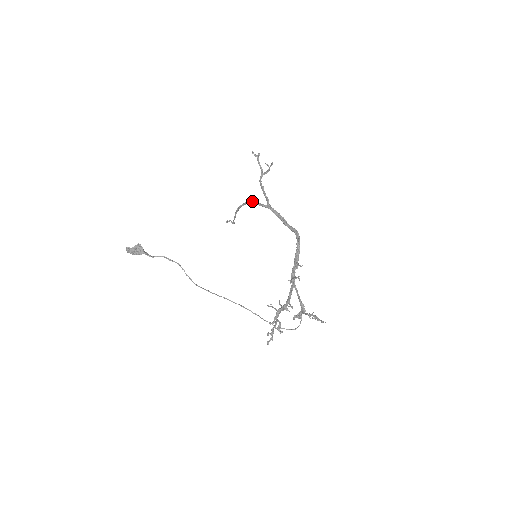
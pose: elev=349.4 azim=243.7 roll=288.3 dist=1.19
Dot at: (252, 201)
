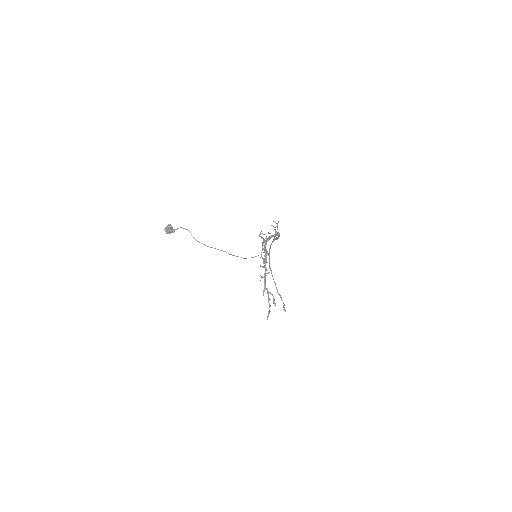
Dot at: (269, 248)
